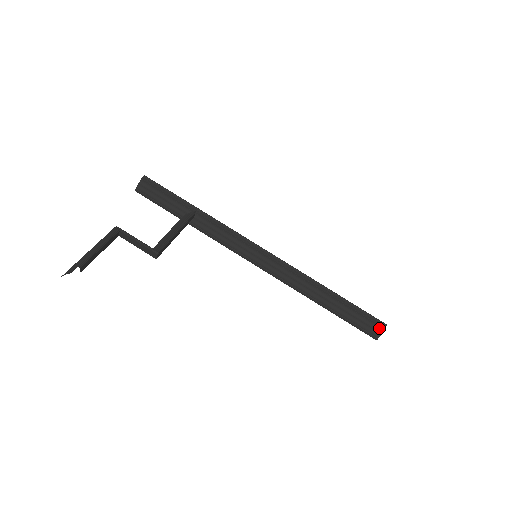
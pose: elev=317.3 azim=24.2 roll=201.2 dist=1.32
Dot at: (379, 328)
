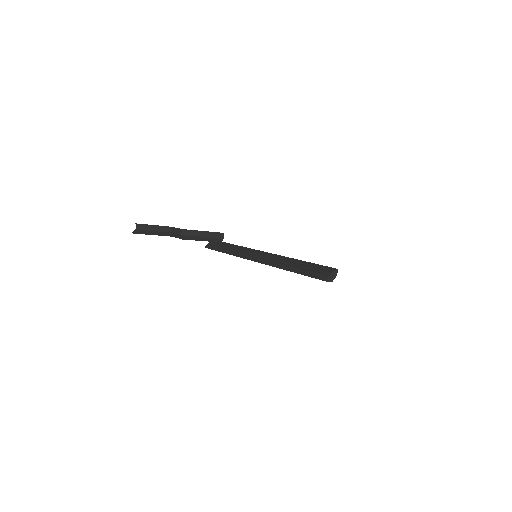
Dot at: (329, 271)
